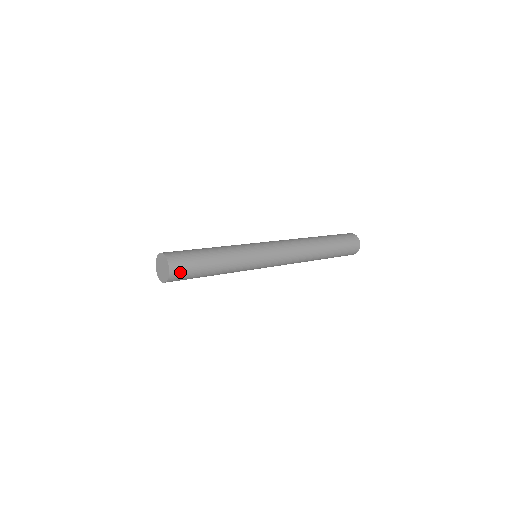
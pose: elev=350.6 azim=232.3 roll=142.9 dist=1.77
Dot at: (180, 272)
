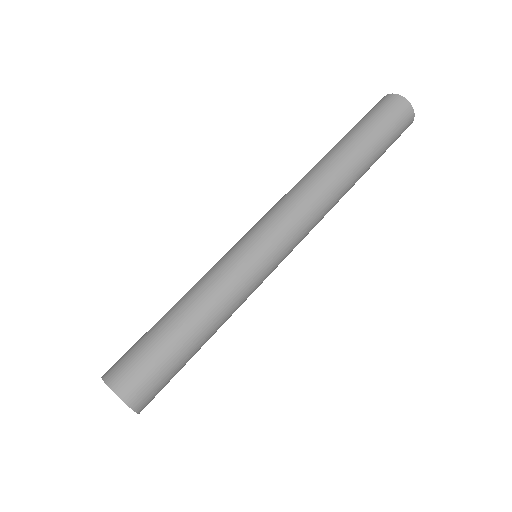
Dot at: (146, 390)
